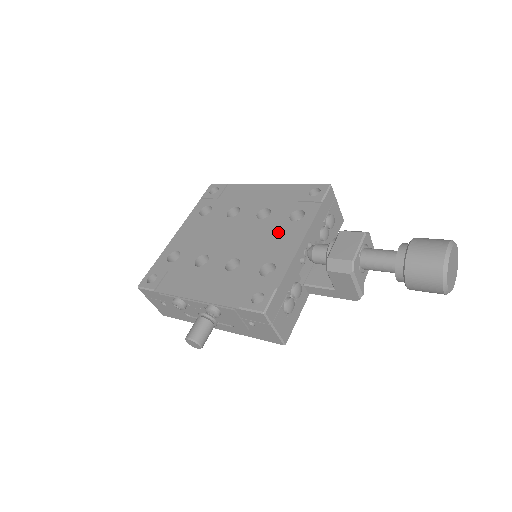
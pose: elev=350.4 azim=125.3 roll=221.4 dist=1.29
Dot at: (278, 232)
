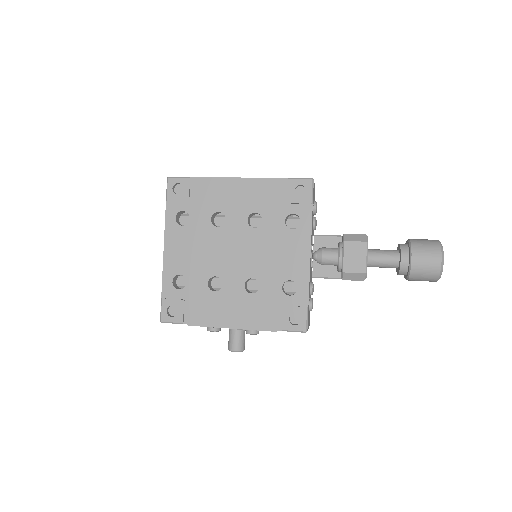
Dot at: (282, 244)
